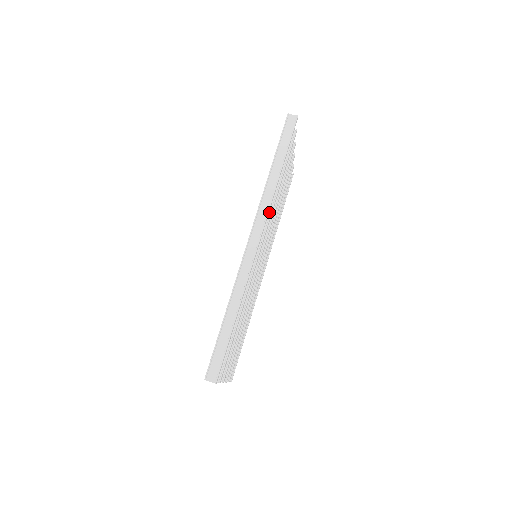
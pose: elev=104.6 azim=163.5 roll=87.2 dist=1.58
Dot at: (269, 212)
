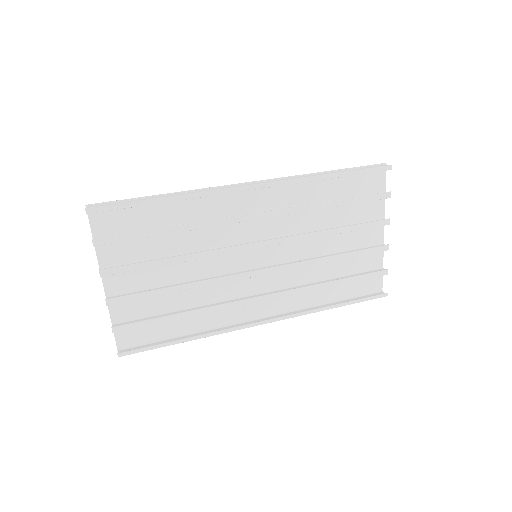
Dot at: (294, 209)
